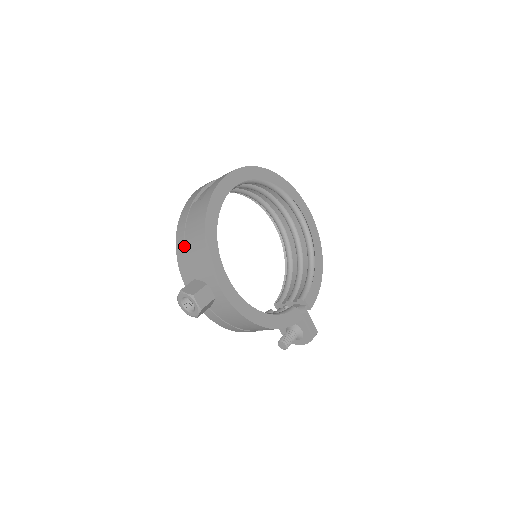
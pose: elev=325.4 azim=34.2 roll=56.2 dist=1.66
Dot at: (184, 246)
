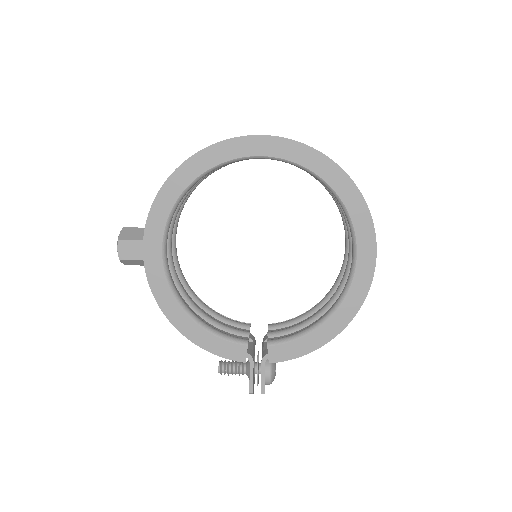
Dot at: occluded
